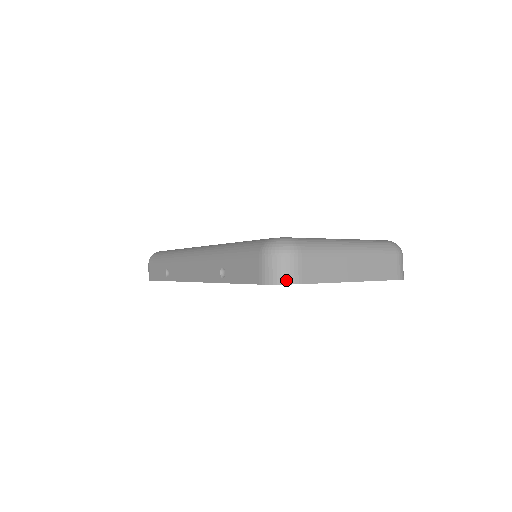
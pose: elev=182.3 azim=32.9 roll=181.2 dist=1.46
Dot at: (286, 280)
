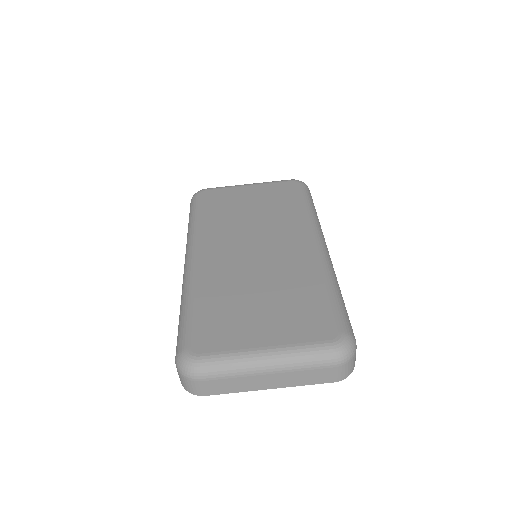
Dot at: (191, 391)
